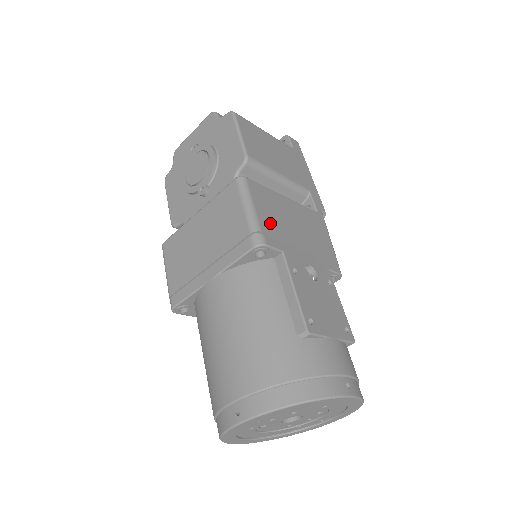
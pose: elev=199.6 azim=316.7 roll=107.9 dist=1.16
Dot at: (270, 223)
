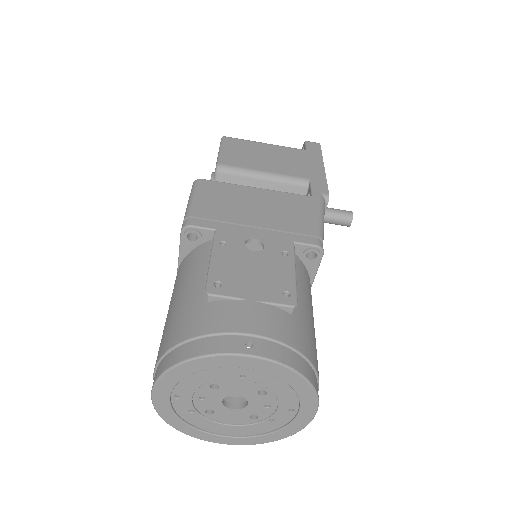
Dot at: (211, 209)
